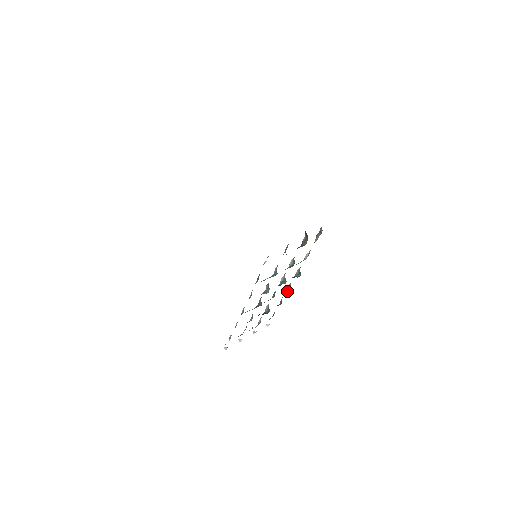
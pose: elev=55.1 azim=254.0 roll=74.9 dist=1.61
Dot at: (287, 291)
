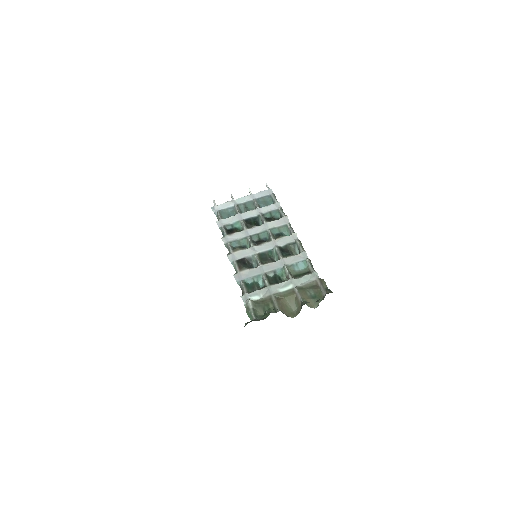
Dot at: (286, 232)
